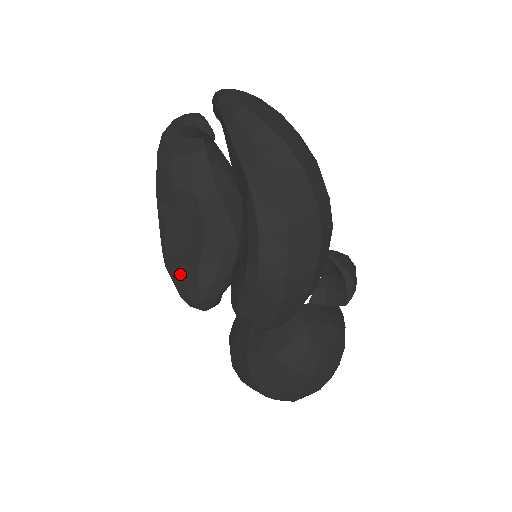
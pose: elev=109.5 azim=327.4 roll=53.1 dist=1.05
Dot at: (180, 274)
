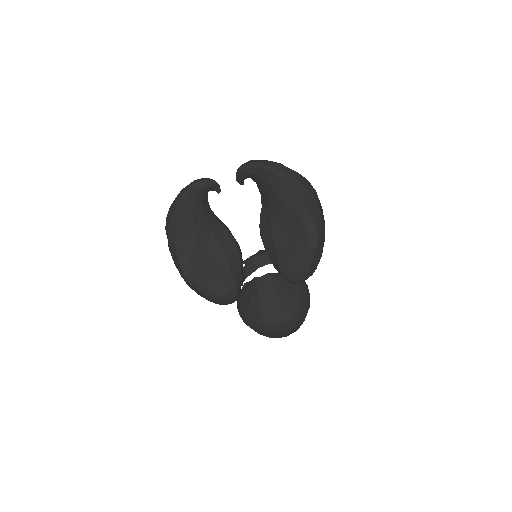
Dot at: (218, 282)
